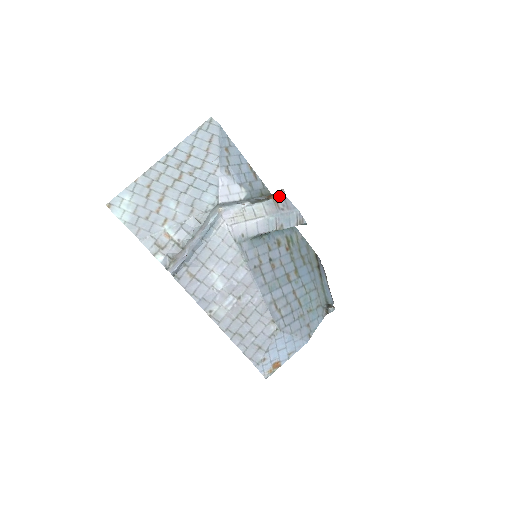
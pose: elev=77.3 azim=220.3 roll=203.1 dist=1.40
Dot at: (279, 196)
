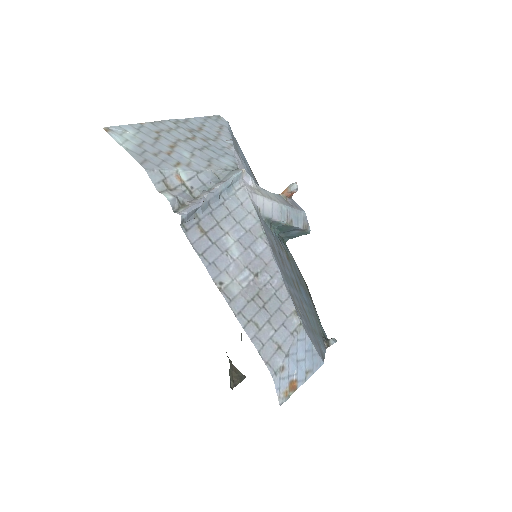
Dot at: (292, 188)
